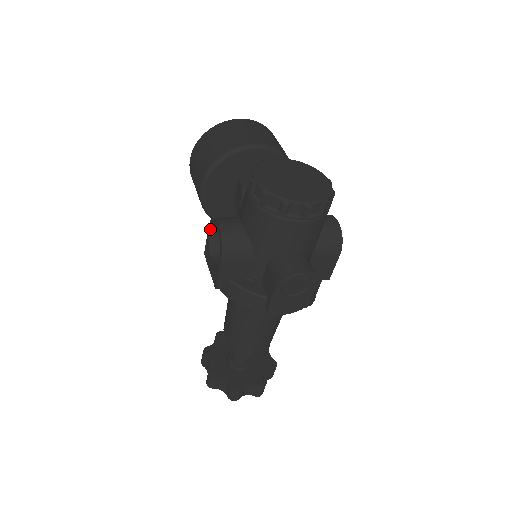
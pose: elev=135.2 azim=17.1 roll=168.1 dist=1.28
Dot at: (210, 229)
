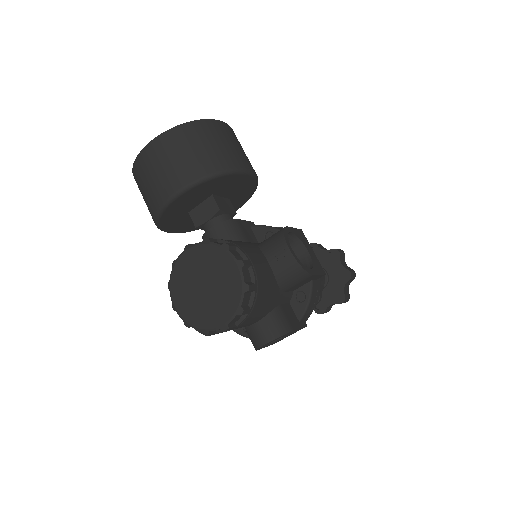
Dot at: occluded
